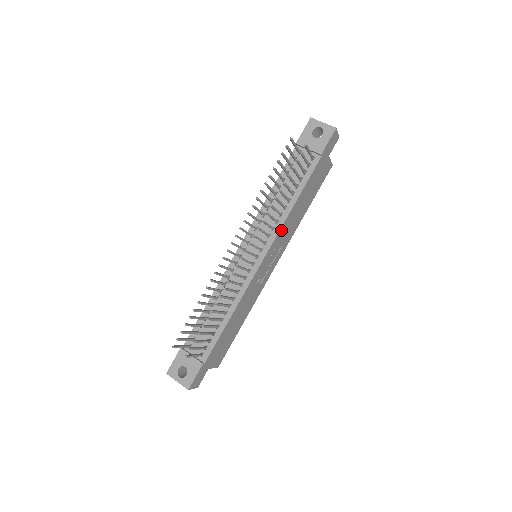
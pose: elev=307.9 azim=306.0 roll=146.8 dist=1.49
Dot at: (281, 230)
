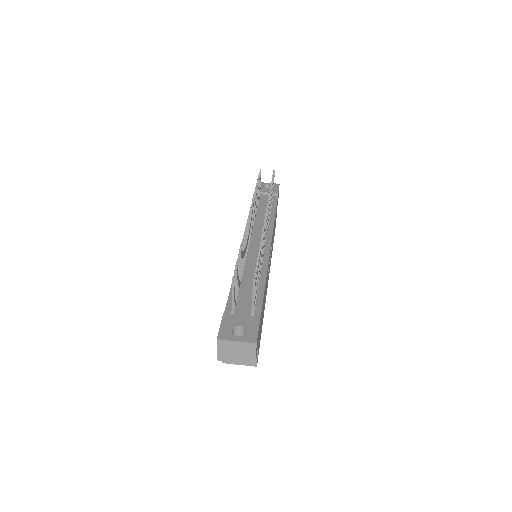
Dot at: occluded
